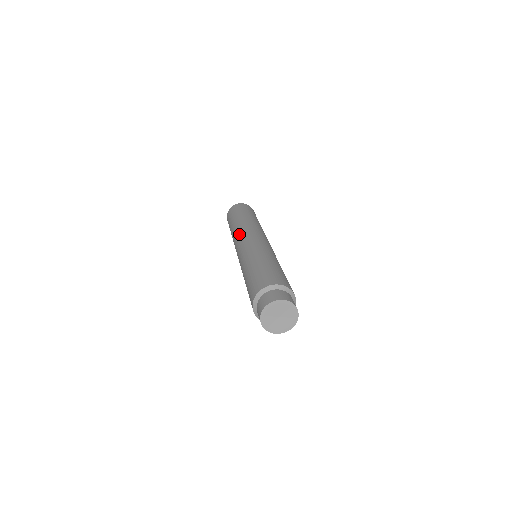
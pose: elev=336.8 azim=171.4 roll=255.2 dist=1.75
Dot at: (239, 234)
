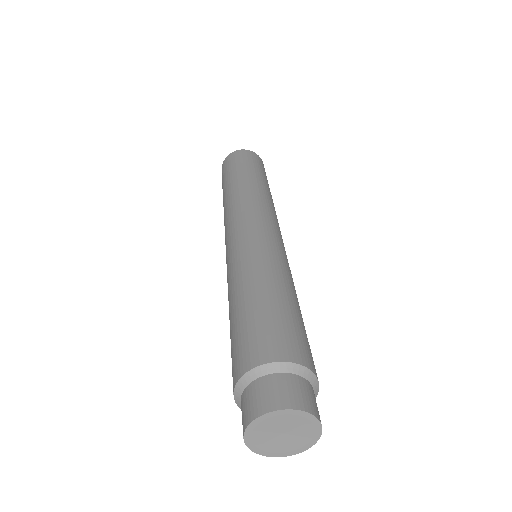
Dot at: (227, 217)
